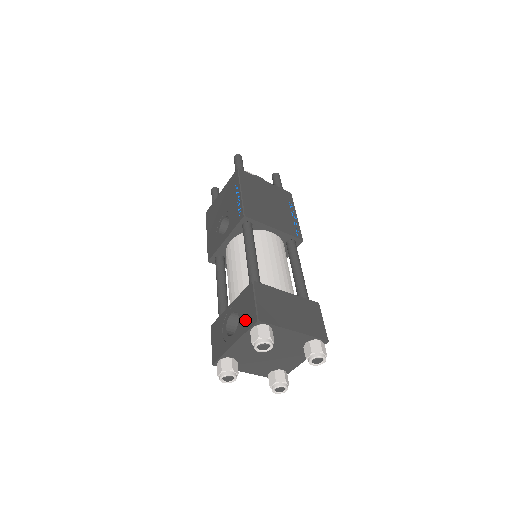
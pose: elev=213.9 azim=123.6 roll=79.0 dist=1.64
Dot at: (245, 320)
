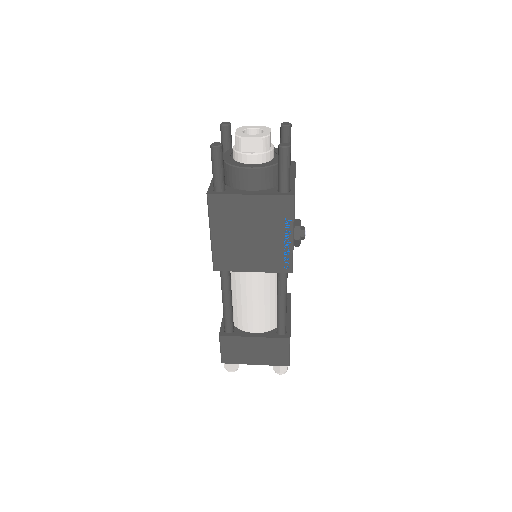
Dot at: occluded
